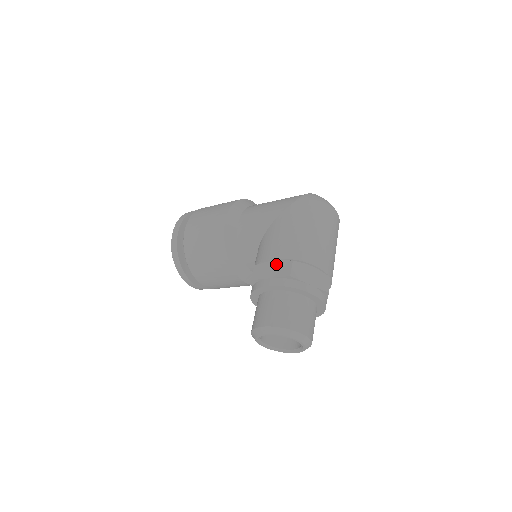
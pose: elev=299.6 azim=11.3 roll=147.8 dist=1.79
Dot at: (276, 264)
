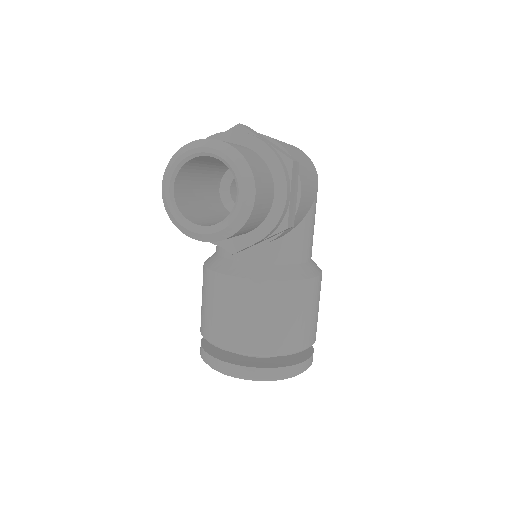
Dot at: occluded
